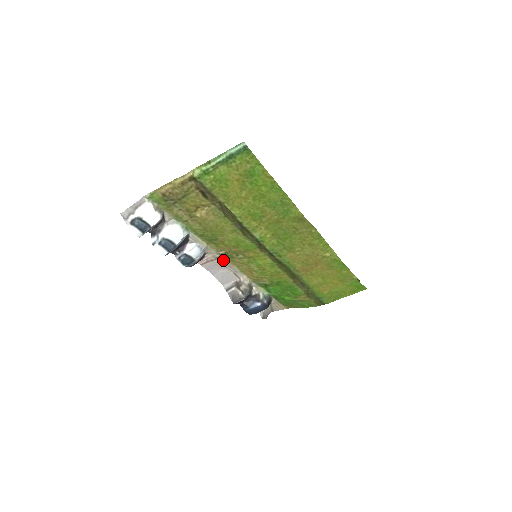
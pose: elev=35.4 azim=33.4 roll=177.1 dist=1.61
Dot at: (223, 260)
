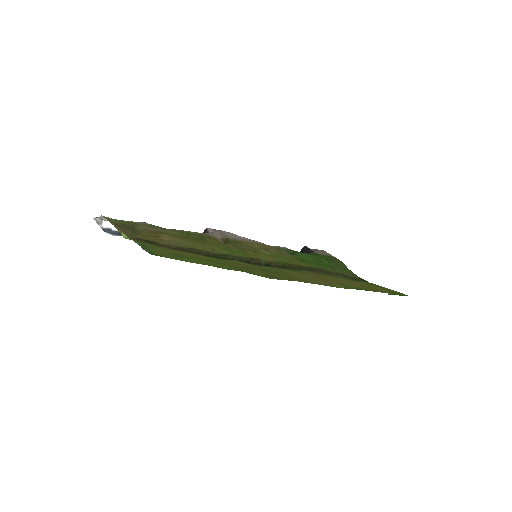
Dot at: (231, 238)
